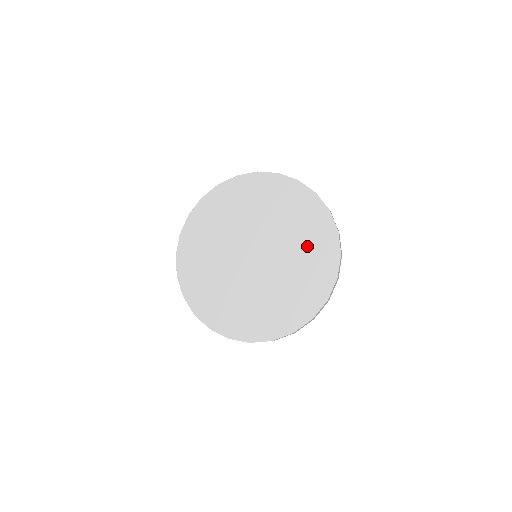
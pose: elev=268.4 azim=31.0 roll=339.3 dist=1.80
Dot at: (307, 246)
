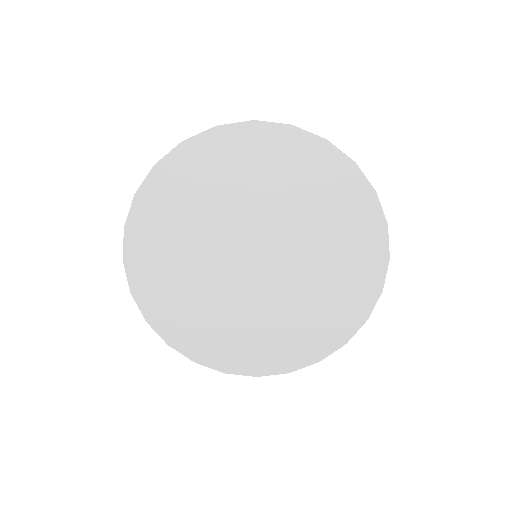
Dot at: (307, 320)
